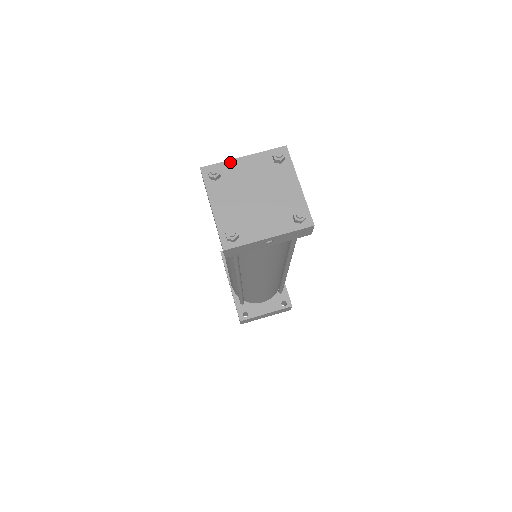
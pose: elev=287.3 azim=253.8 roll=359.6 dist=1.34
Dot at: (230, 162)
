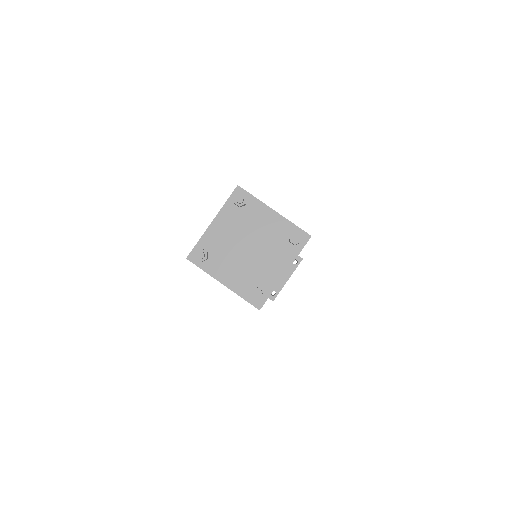
Dot at: (205, 235)
